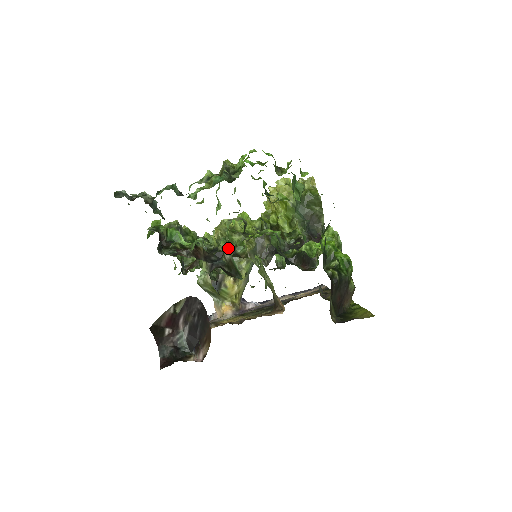
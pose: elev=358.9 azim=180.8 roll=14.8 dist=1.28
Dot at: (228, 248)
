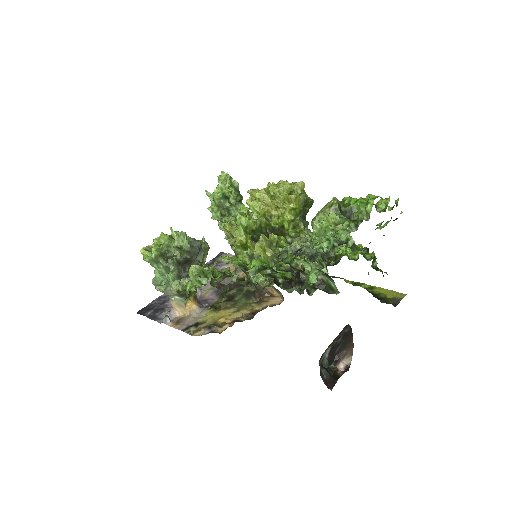
Dot at: occluded
